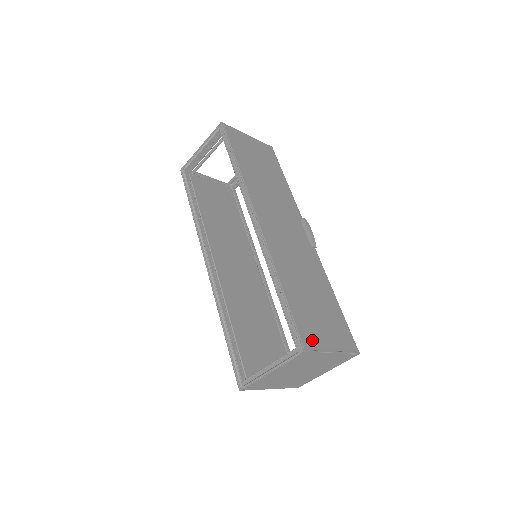
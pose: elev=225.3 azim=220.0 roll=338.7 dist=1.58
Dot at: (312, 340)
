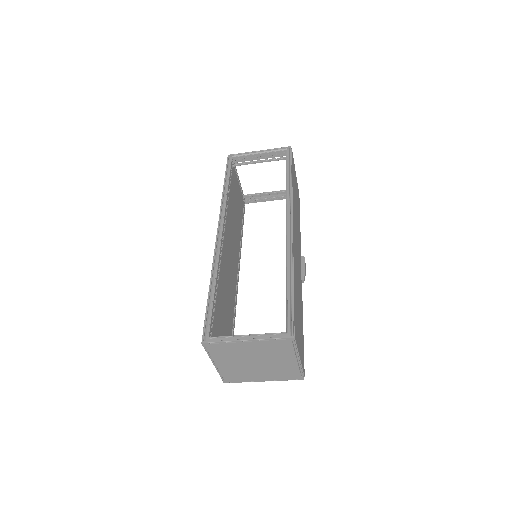
Dot at: occluded
